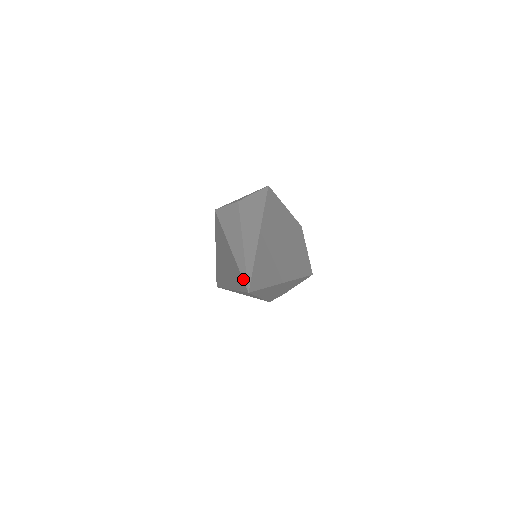
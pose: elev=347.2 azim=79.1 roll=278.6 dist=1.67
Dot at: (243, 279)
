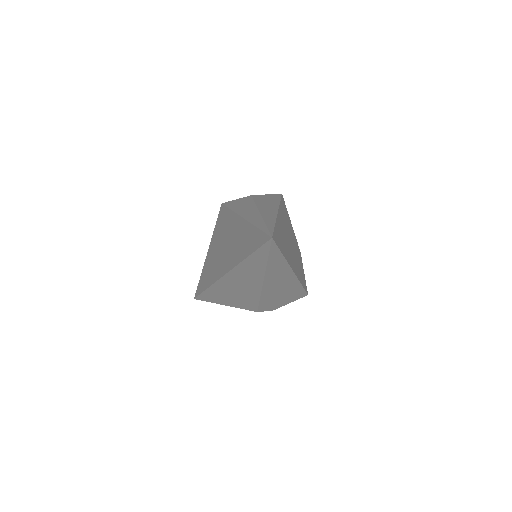
Dot at: (264, 231)
